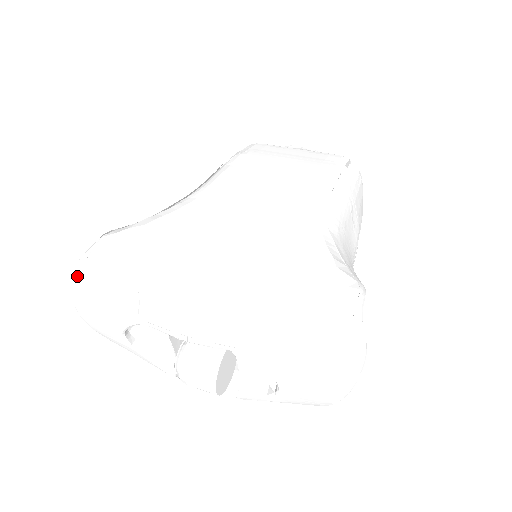
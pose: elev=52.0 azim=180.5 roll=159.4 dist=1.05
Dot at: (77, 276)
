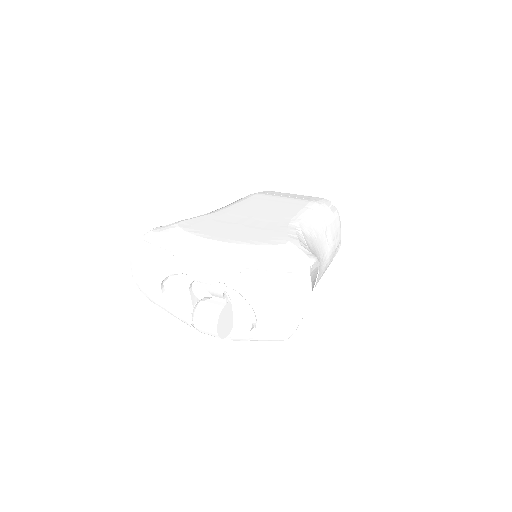
Dot at: (136, 249)
